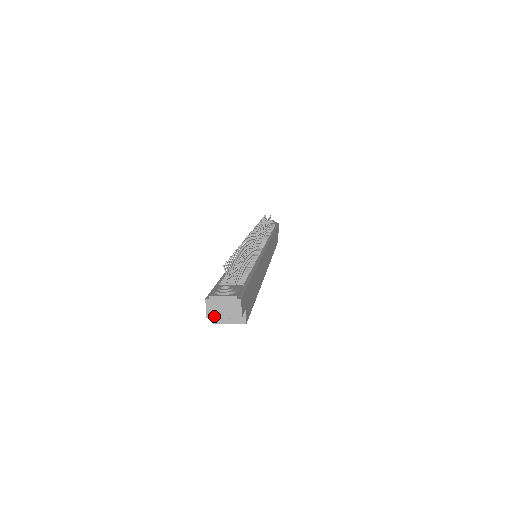
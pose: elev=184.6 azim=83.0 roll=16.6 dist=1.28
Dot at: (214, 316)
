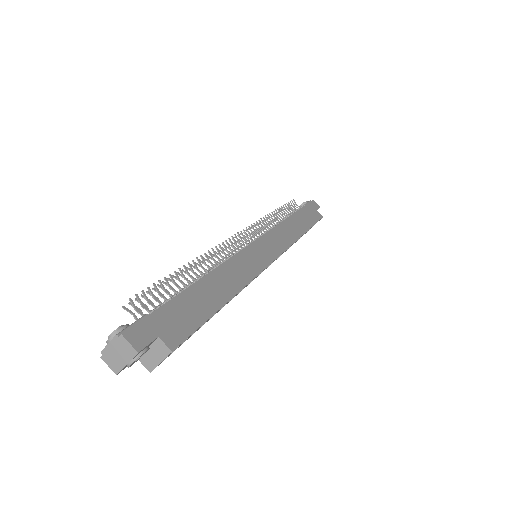
Dot at: (120, 369)
